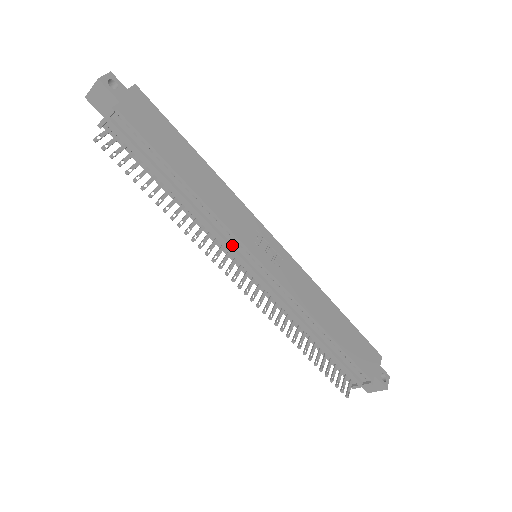
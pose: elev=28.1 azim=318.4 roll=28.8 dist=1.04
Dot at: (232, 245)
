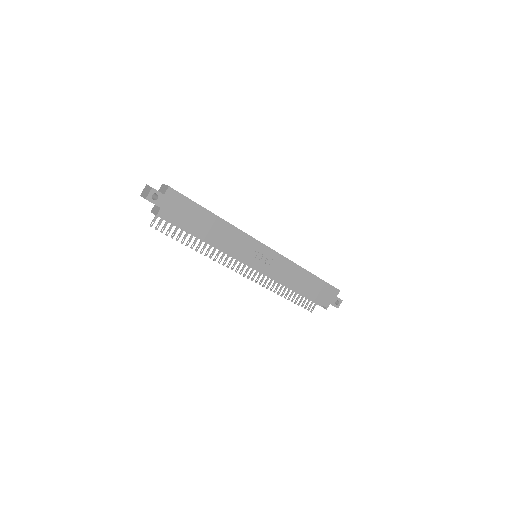
Dot at: (239, 259)
